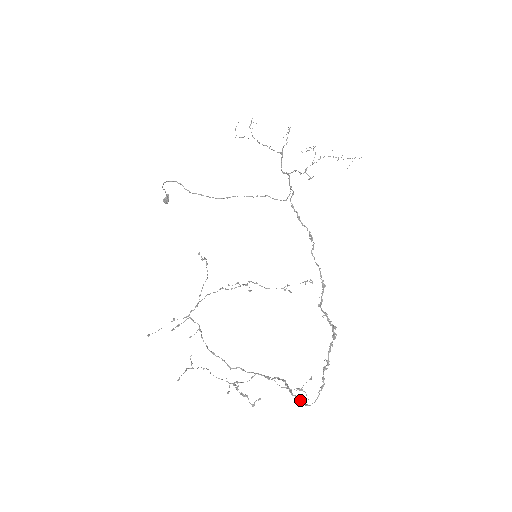
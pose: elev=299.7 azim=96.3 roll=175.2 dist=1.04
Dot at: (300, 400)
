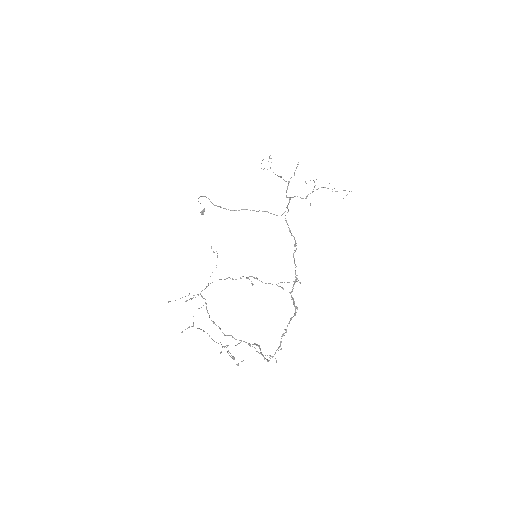
Dot at: (265, 358)
